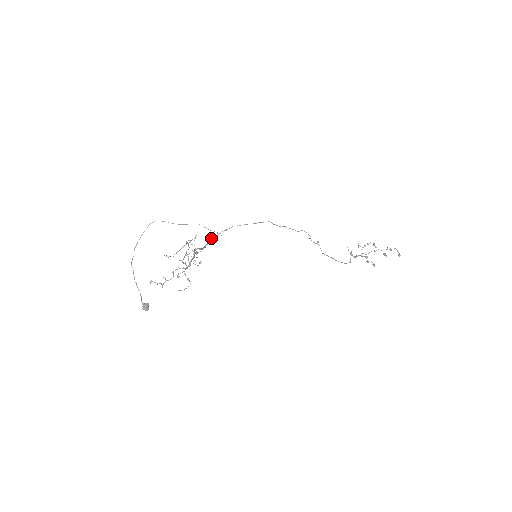
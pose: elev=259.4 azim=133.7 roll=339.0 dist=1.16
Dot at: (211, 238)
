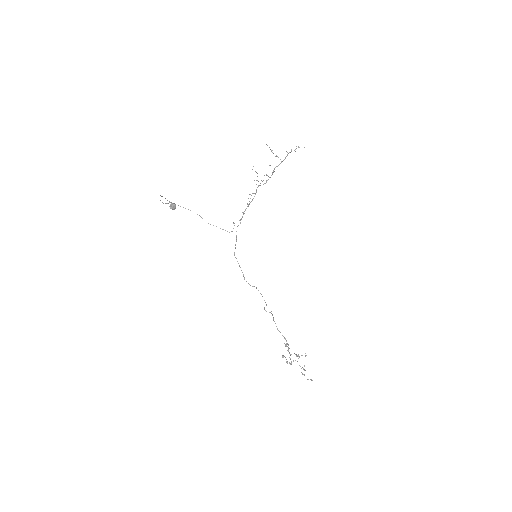
Dot at: (234, 223)
